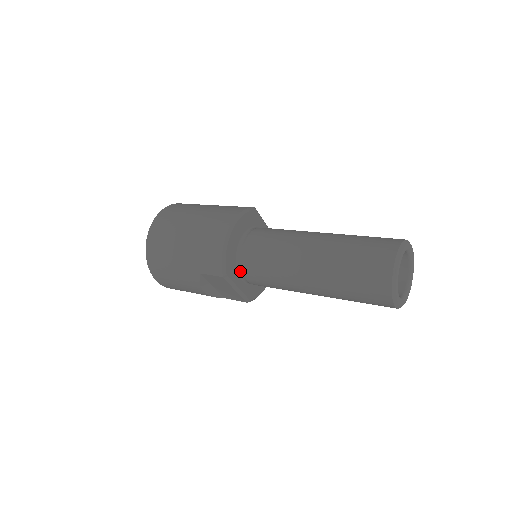
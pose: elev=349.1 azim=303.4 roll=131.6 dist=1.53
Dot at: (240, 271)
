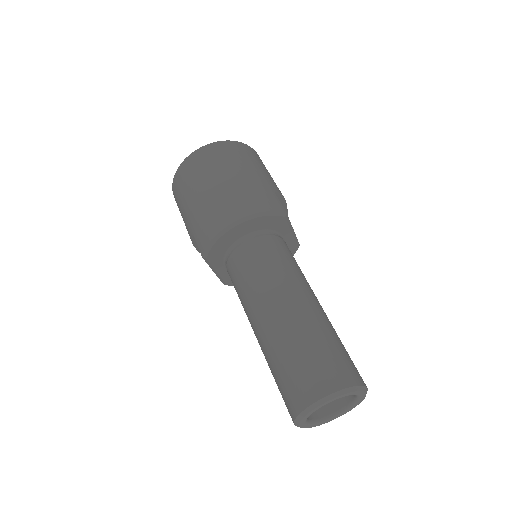
Dot at: (226, 261)
